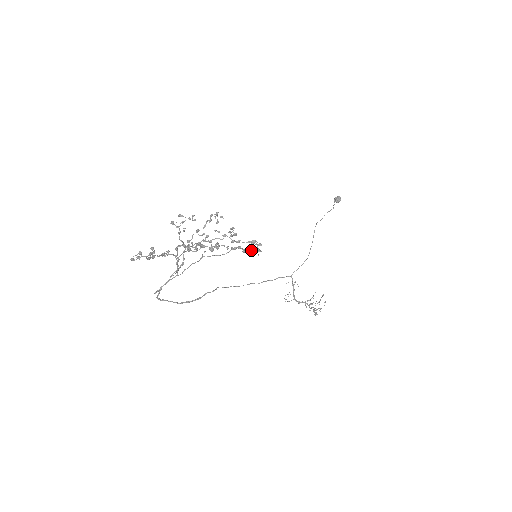
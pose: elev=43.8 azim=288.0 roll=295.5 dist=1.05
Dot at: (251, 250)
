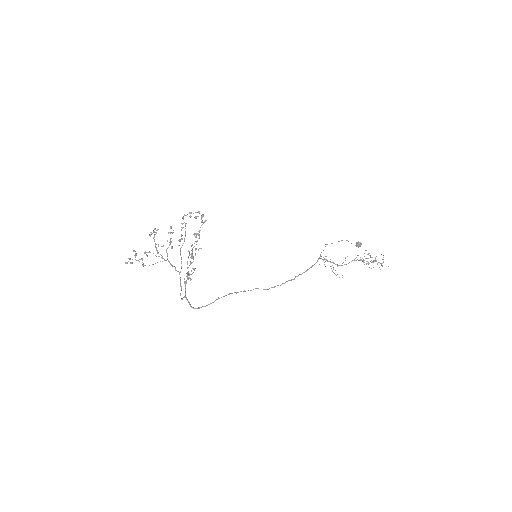
Dot at: (189, 212)
